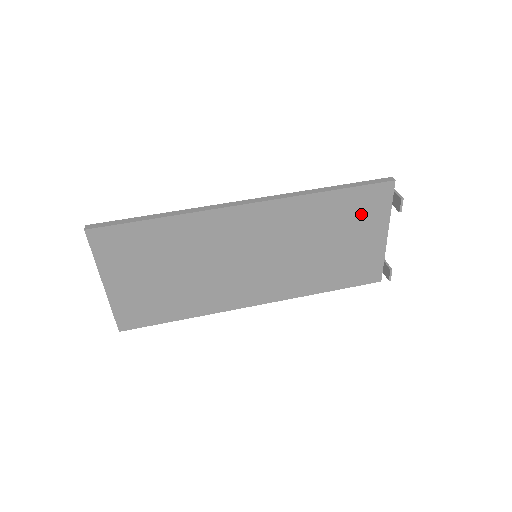
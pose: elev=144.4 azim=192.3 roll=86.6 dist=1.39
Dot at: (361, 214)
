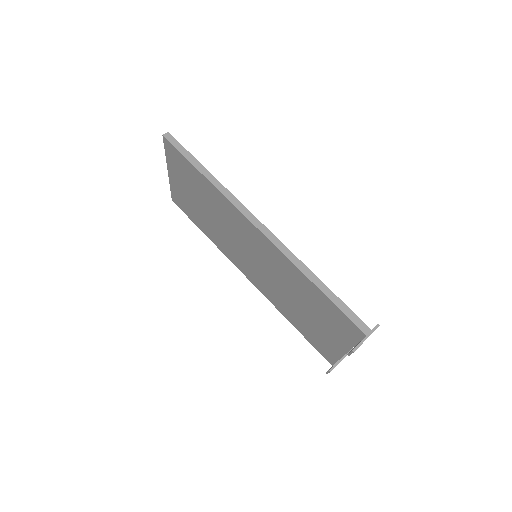
Dot at: (332, 320)
